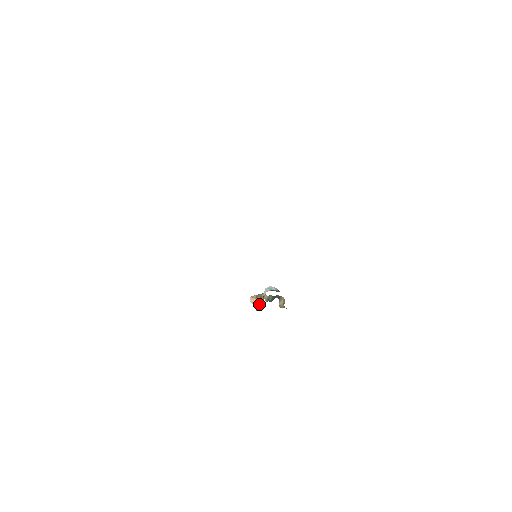
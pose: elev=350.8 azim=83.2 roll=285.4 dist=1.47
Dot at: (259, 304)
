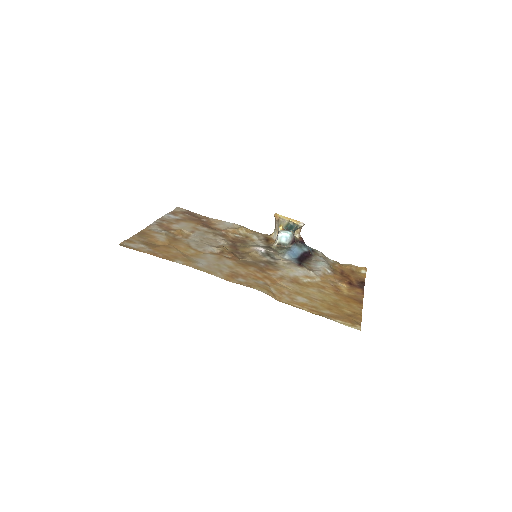
Dot at: (277, 229)
